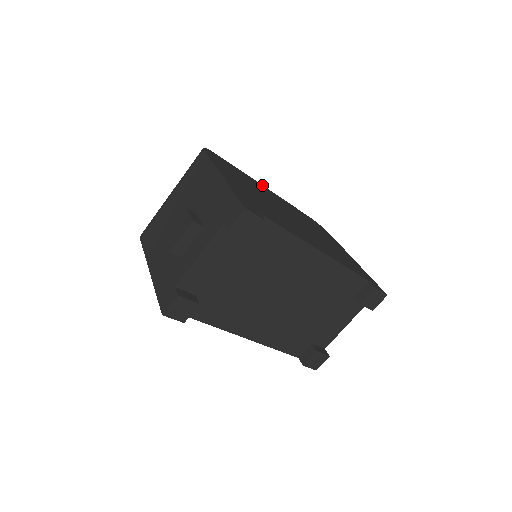
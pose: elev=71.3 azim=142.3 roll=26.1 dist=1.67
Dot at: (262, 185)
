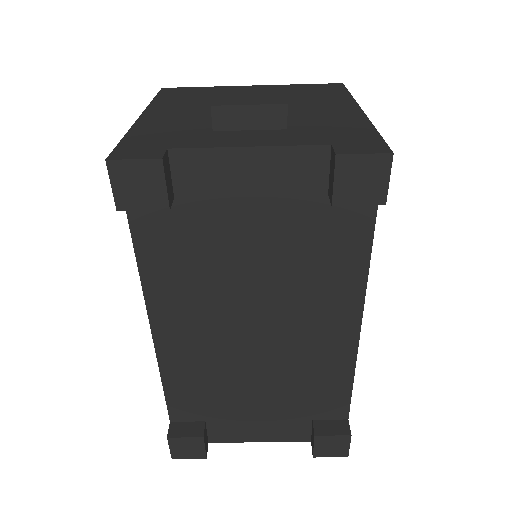
Dot at: occluded
